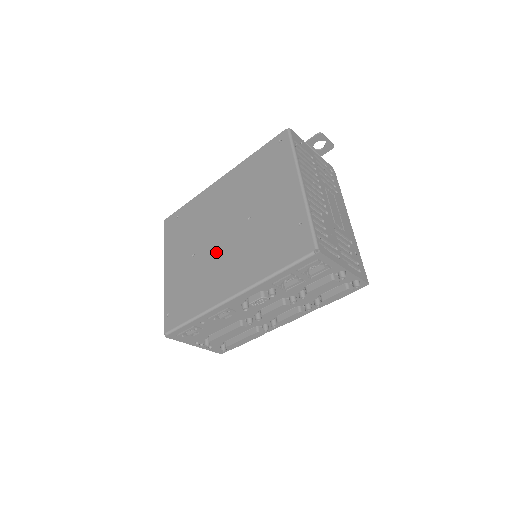
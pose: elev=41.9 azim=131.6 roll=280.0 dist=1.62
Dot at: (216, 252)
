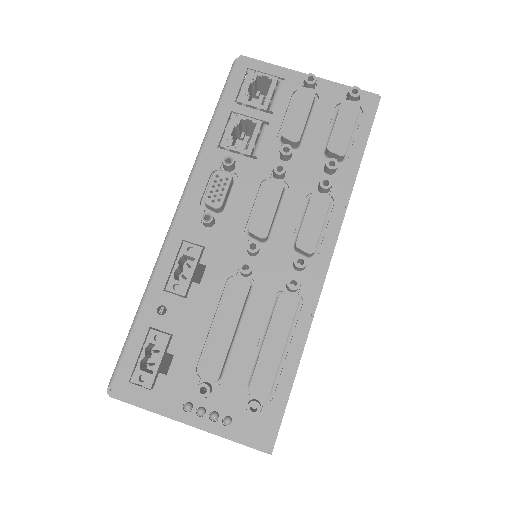
Dot at: occluded
